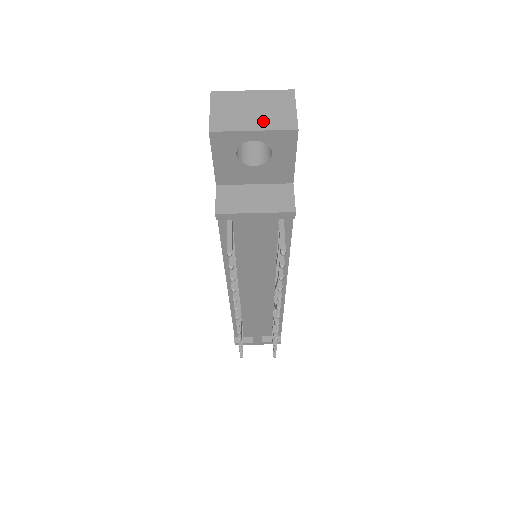
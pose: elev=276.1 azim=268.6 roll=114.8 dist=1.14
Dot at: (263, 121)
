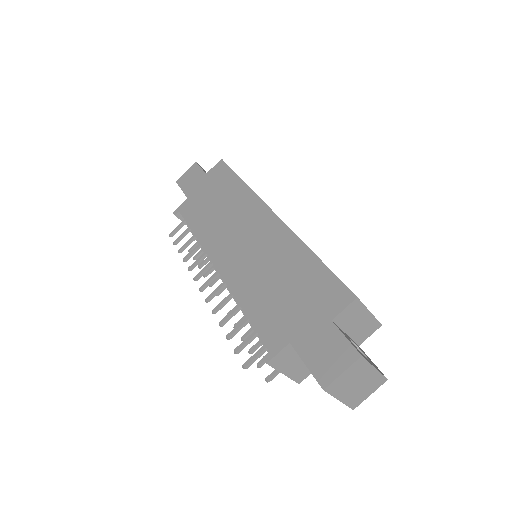
Dot at: (350, 396)
